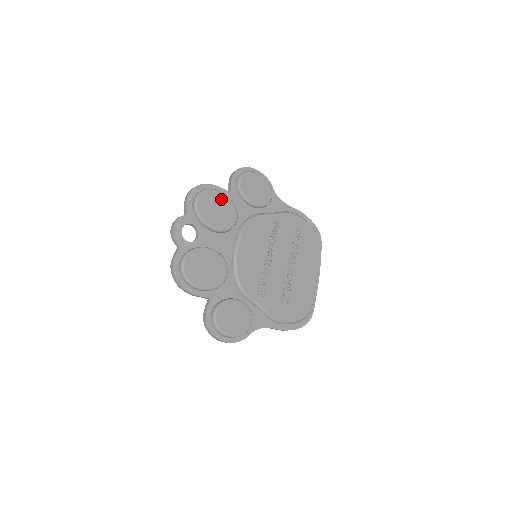
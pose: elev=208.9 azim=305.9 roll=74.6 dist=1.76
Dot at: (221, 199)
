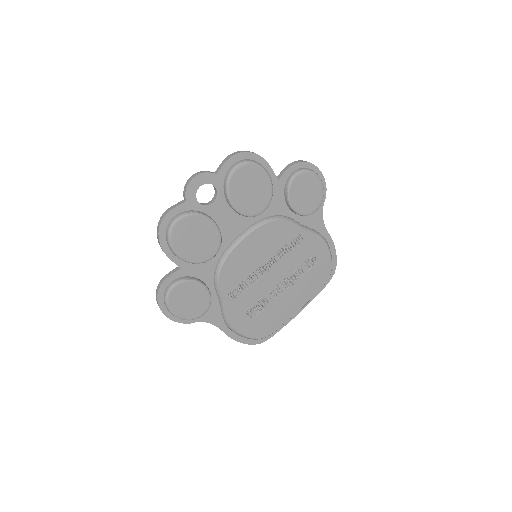
Dot at: (263, 182)
